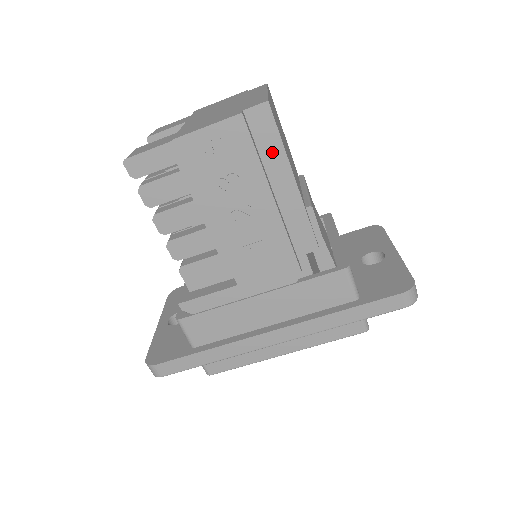
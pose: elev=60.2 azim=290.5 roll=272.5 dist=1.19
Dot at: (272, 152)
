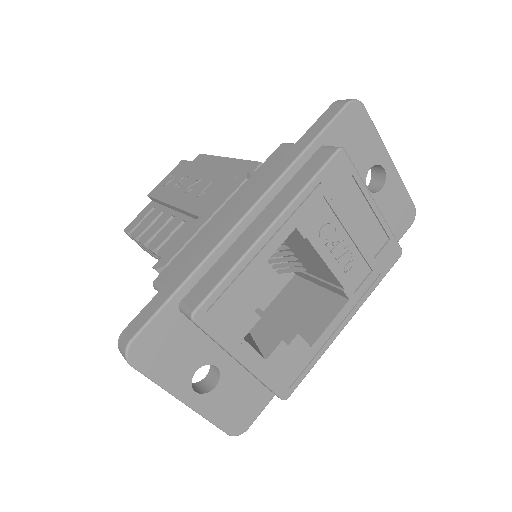
Dot at: (208, 162)
